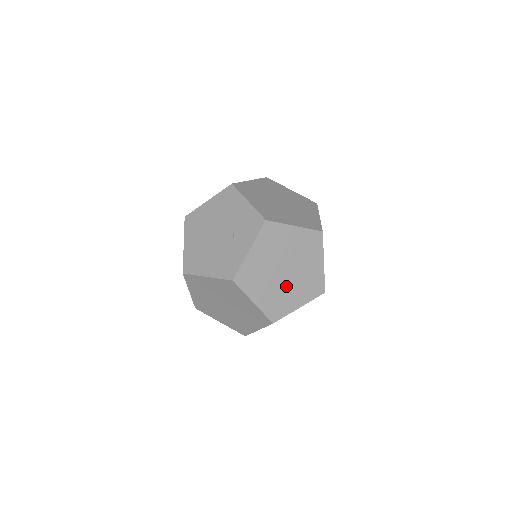
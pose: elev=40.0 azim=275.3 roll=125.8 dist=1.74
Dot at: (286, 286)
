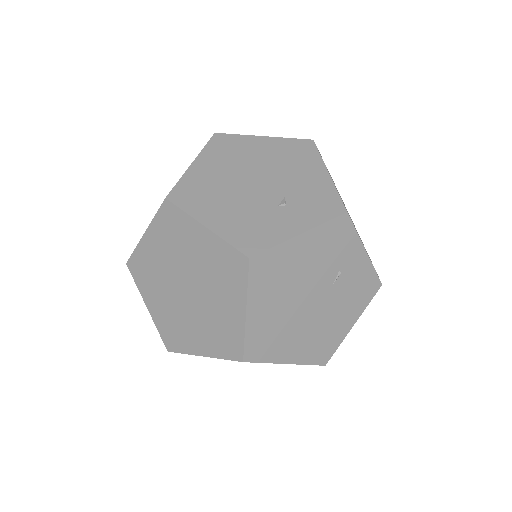
Dot at: (297, 321)
